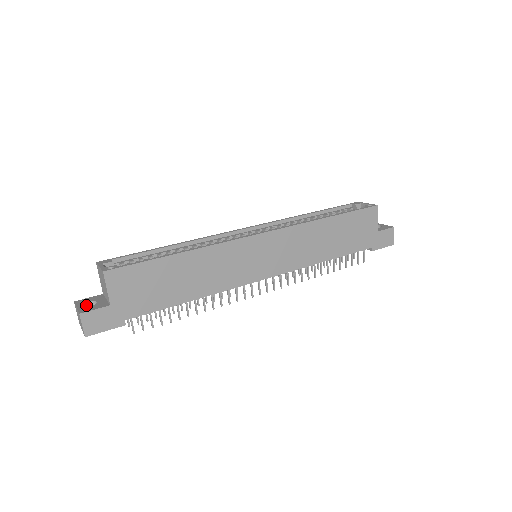
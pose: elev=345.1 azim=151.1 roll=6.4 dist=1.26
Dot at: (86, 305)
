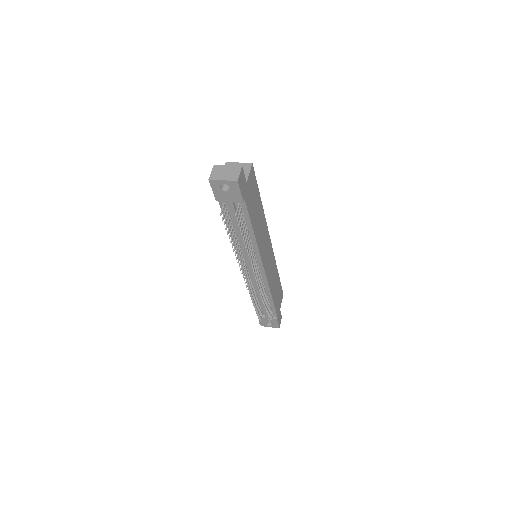
Dot at: occluded
